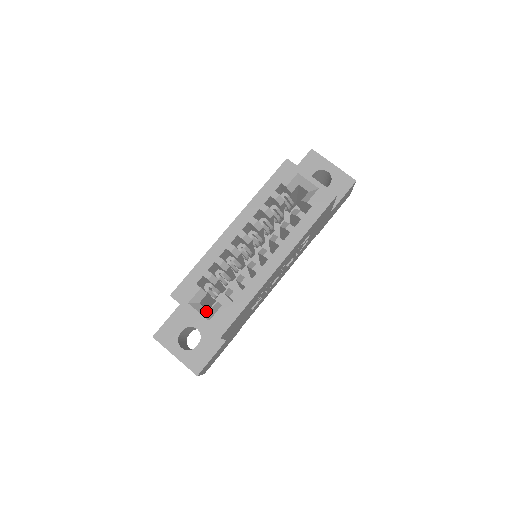
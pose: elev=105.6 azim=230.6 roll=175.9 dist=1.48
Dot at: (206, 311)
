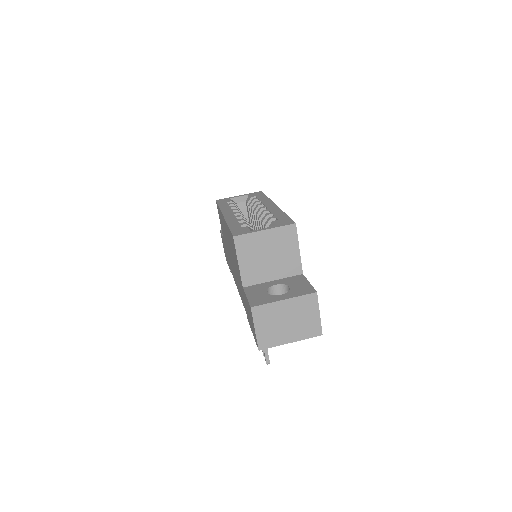
Dot at: occluded
